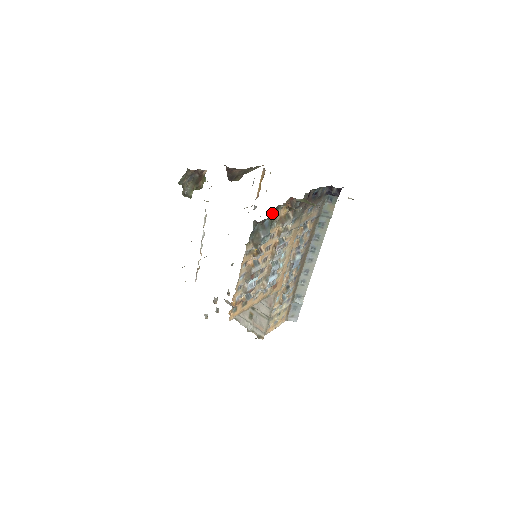
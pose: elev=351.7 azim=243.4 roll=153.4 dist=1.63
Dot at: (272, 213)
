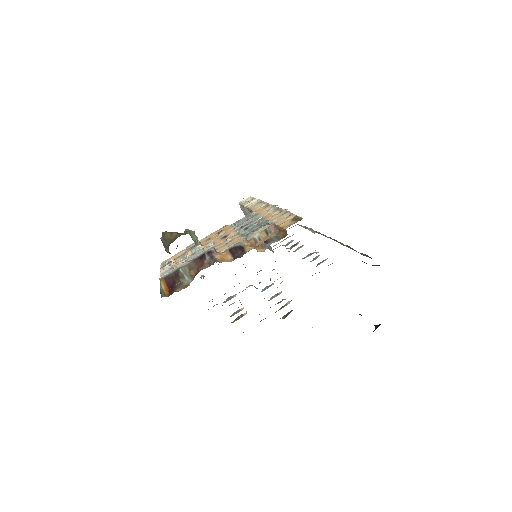
Dot at: occluded
